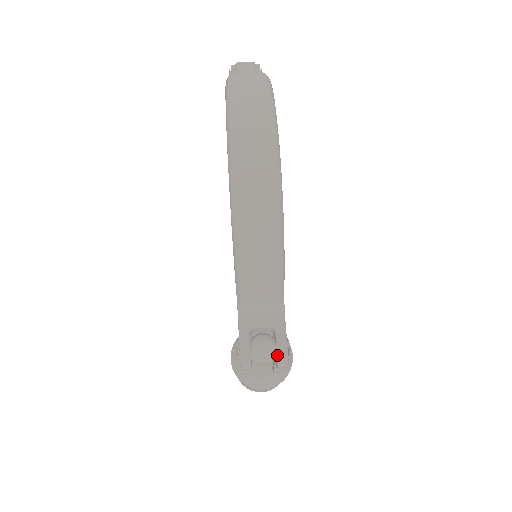
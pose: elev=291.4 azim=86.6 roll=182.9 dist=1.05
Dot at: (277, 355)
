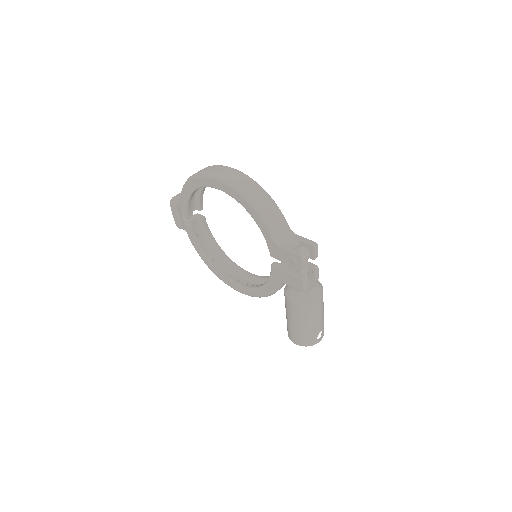
Dot at: (310, 244)
